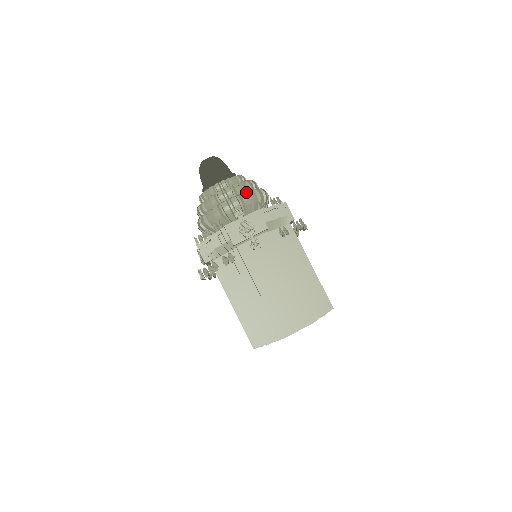
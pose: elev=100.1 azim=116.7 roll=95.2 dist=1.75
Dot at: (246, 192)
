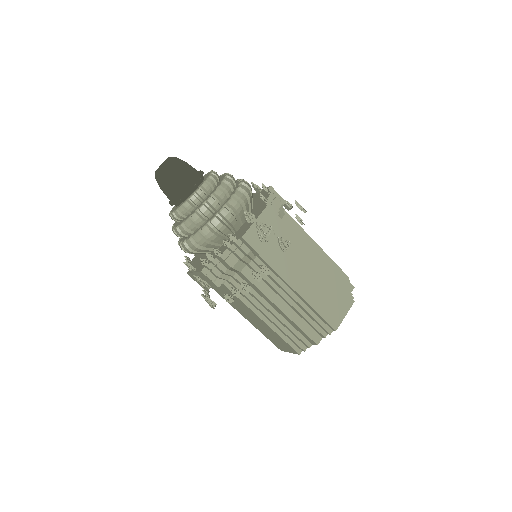
Dot at: (236, 189)
